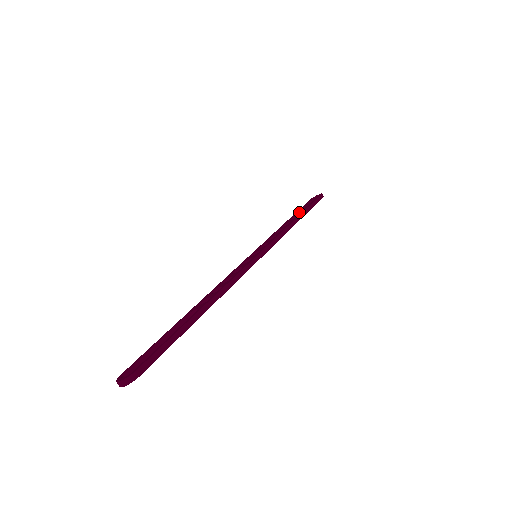
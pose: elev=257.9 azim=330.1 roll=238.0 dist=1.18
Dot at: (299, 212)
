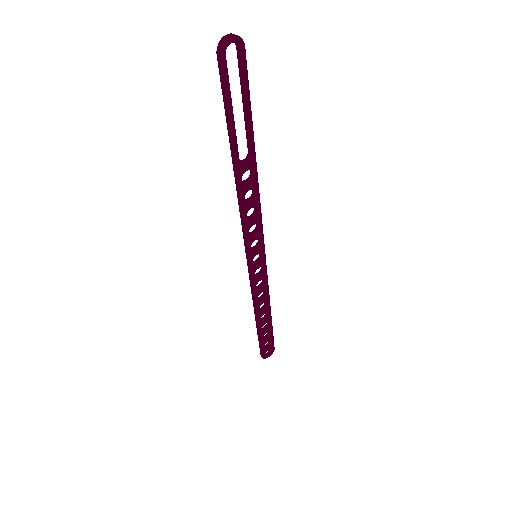
Dot at: (262, 328)
